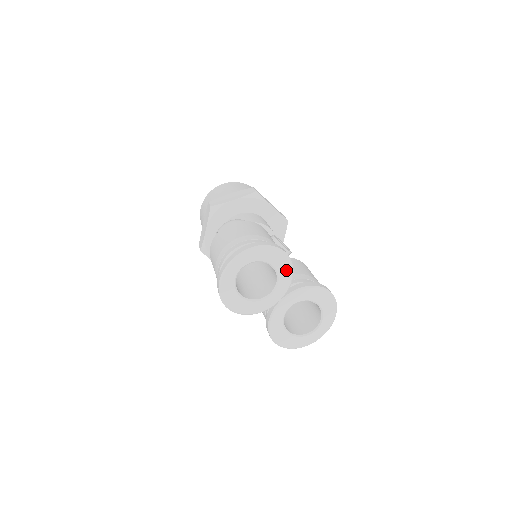
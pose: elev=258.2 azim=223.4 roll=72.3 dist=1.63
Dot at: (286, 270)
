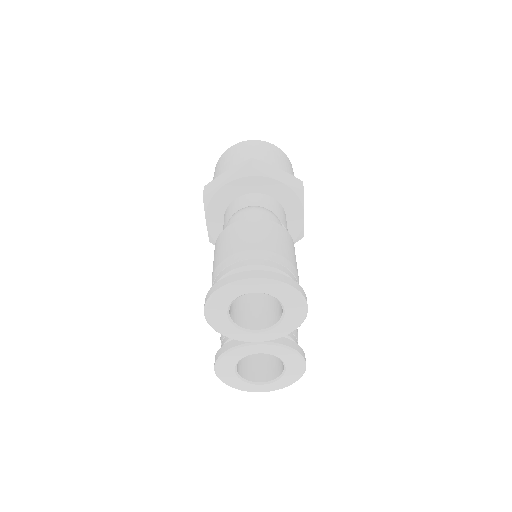
Dot at: (292, 324)
